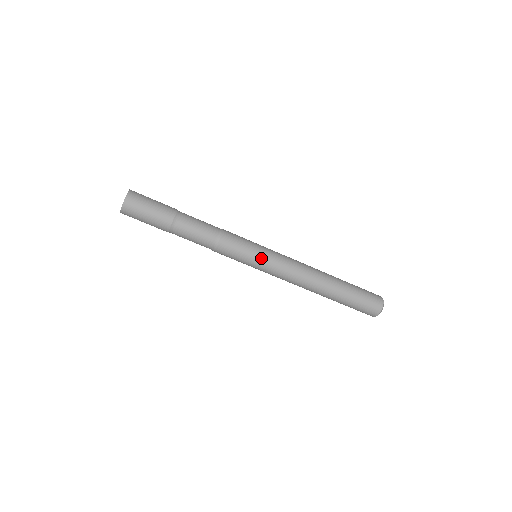
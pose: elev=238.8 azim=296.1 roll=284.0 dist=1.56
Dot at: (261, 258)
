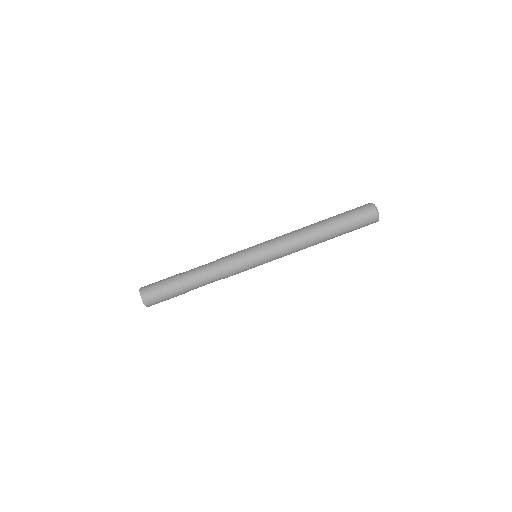
Dot at: (255, 246)
